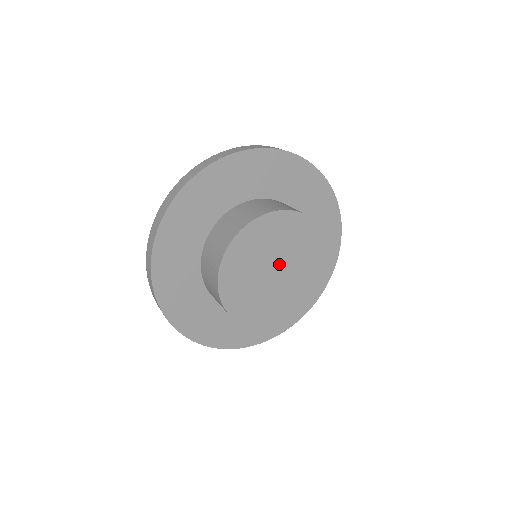
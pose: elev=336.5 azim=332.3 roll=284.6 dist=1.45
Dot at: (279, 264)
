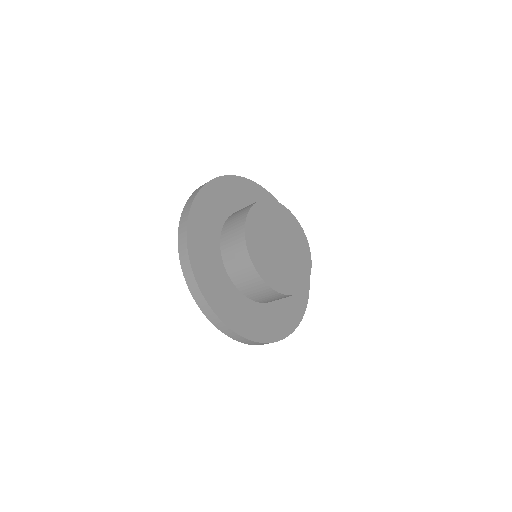
Dot at: (281, 241)
